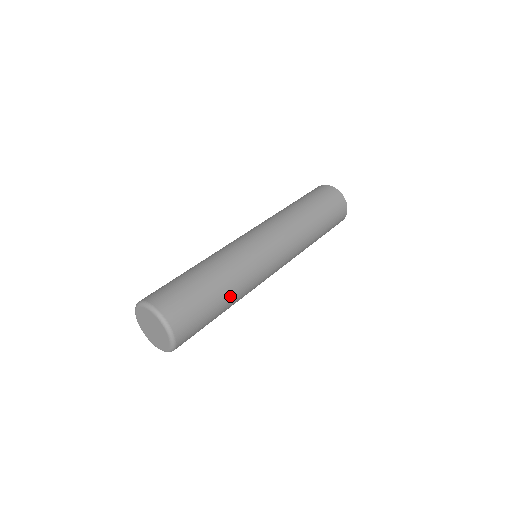
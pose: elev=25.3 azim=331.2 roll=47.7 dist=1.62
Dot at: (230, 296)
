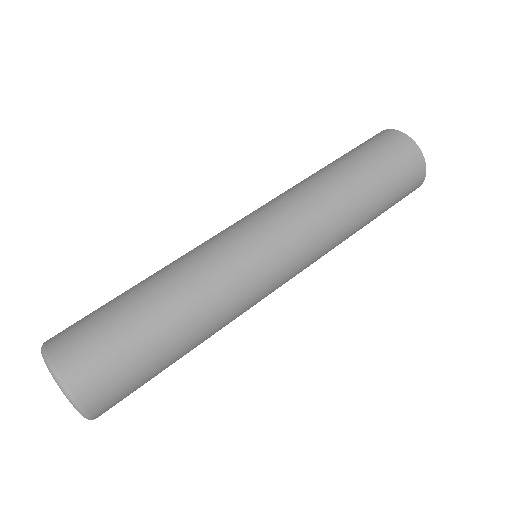
Dot at: (175, 308)
